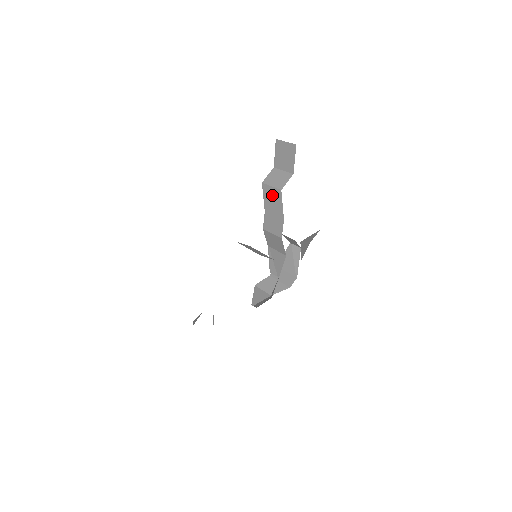
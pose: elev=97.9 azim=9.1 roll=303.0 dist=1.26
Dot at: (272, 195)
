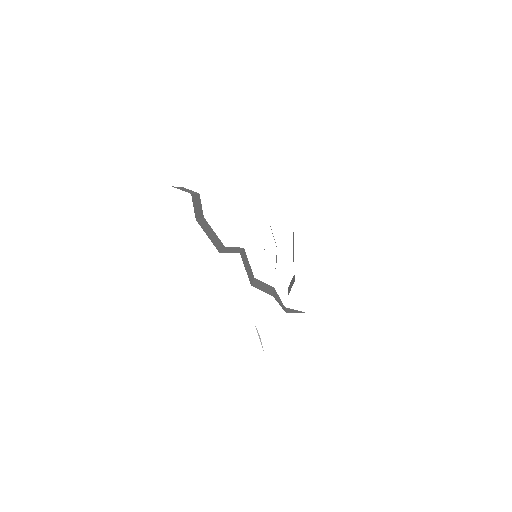
Dot at: occluded
